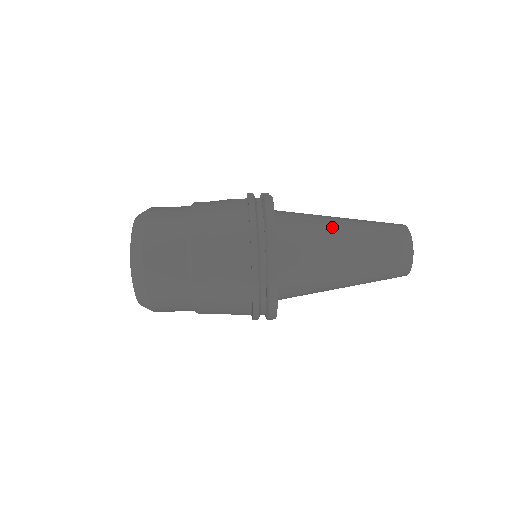
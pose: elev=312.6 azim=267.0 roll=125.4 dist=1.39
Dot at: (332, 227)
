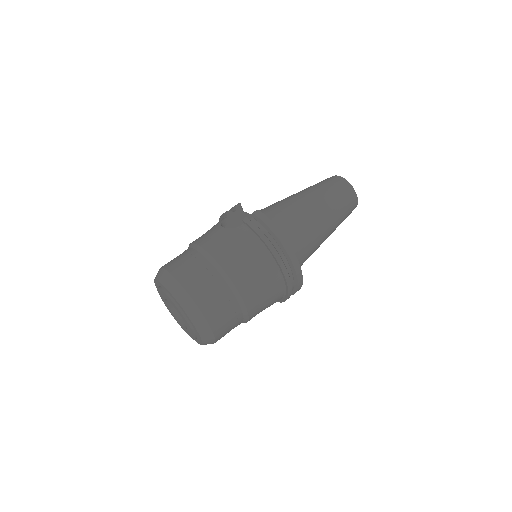
Dot at: (305, 208)
